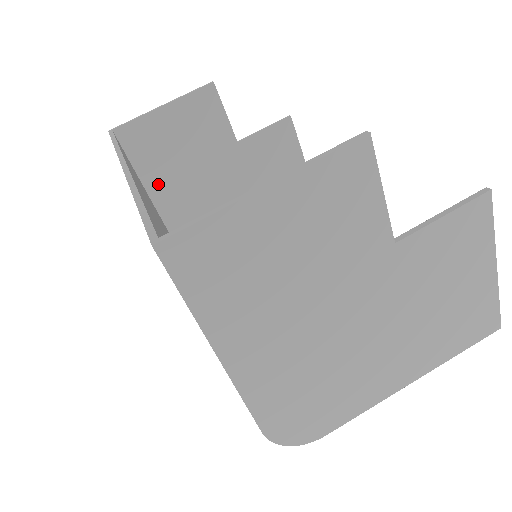
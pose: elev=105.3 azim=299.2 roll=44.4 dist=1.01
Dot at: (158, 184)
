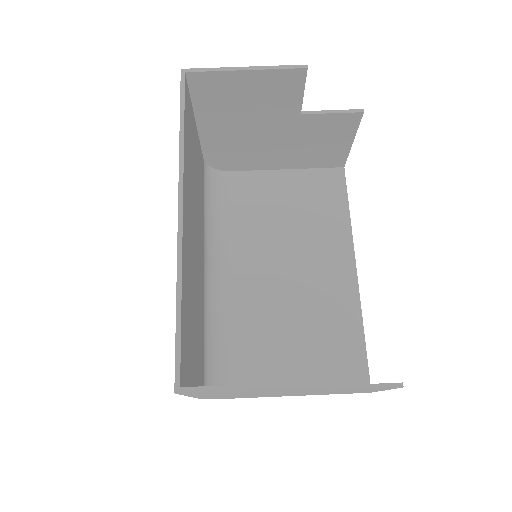
Dot at: (209, 119)
